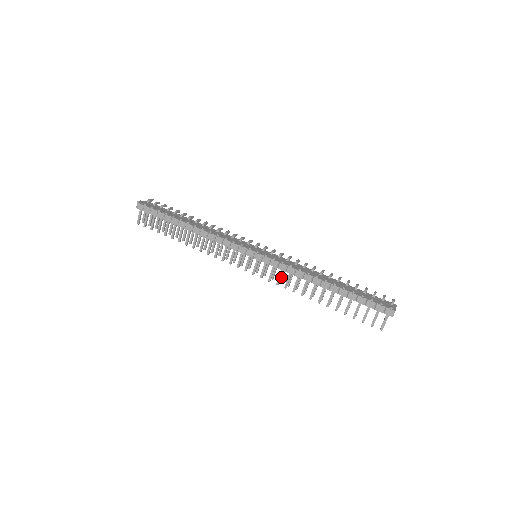
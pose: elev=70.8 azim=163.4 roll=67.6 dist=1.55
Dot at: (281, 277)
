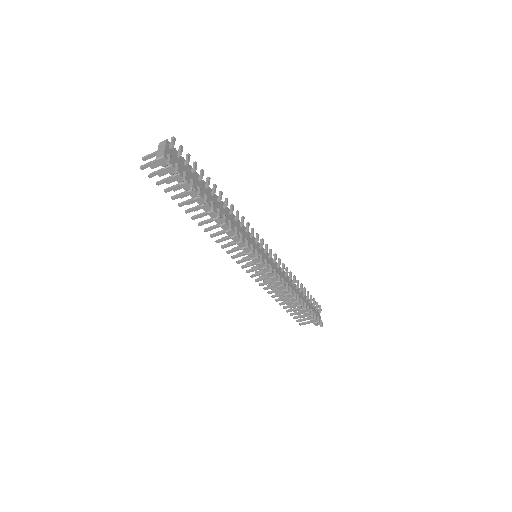
Dot at: occluded
